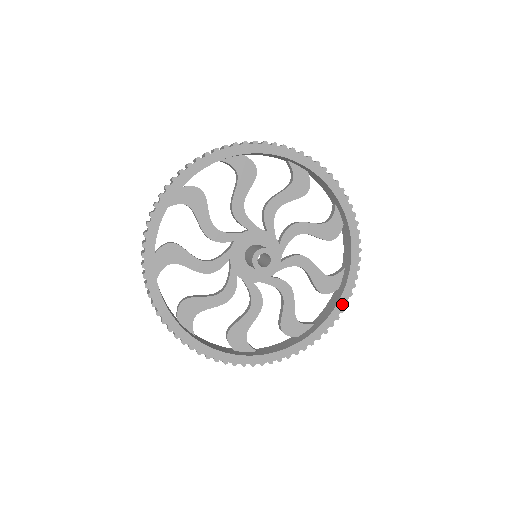
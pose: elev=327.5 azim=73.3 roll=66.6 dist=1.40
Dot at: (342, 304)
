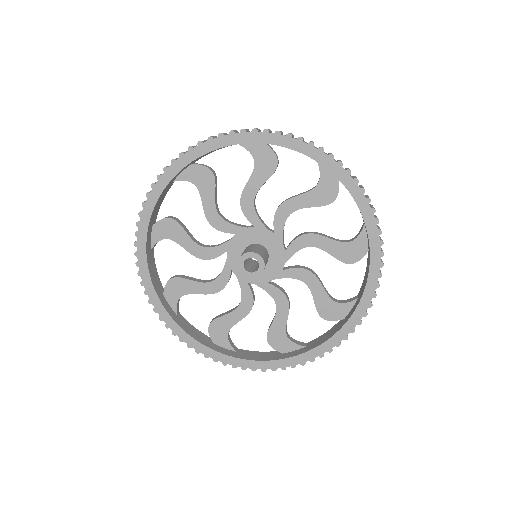
Dot at: (339, 337)
